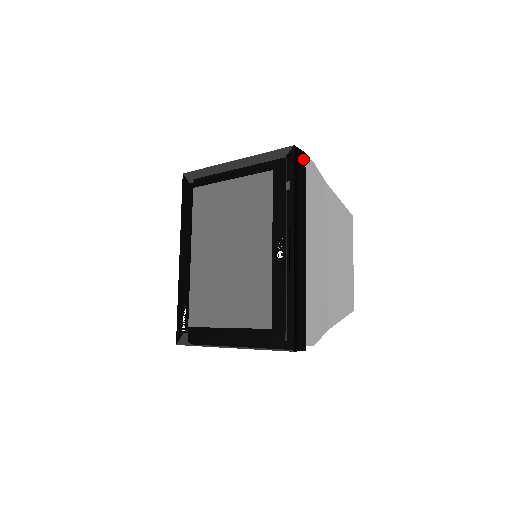
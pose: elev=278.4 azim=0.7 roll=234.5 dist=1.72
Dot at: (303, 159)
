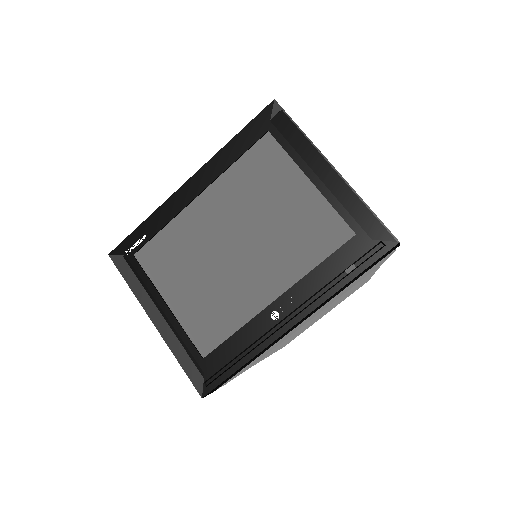
Dot at: (391, 251)
